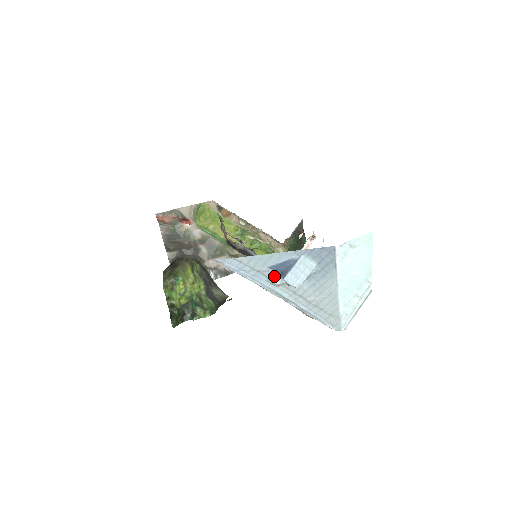
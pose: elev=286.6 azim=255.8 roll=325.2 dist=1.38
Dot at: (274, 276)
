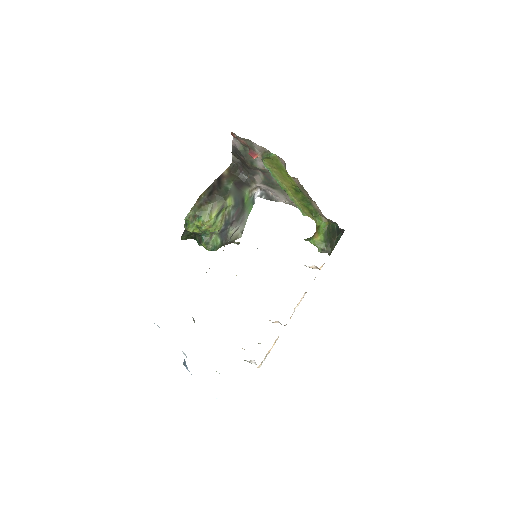
Dot at: (183, 353)
